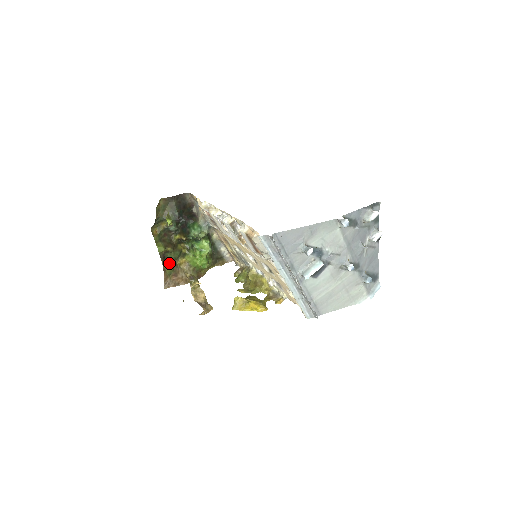
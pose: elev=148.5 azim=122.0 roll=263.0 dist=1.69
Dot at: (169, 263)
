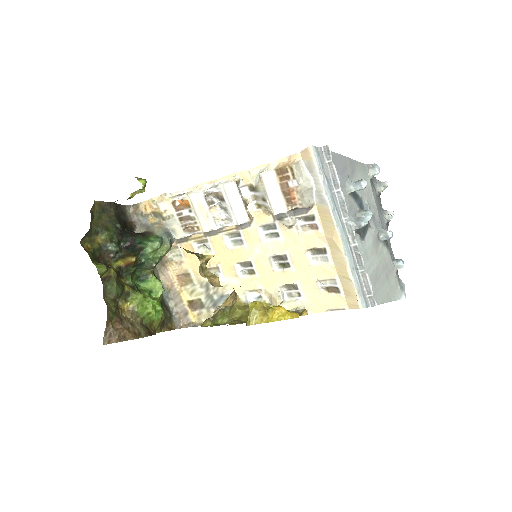
Dot at: (108, 301)
